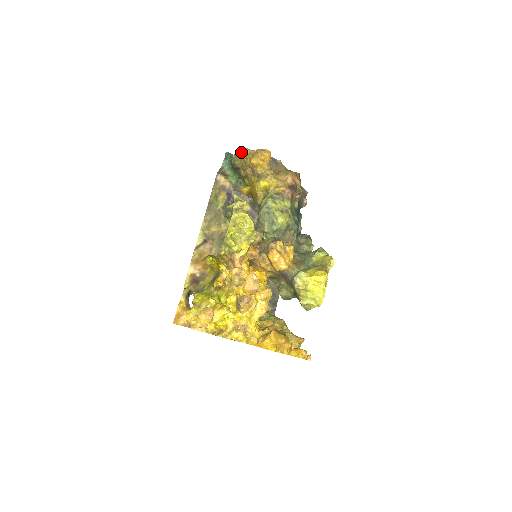
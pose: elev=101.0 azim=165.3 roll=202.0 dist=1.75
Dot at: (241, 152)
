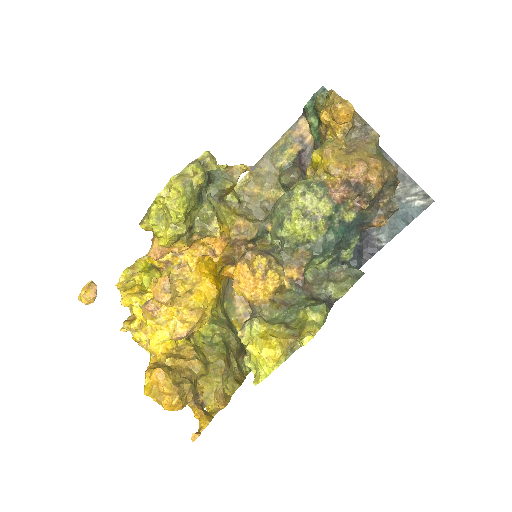
Dot at: (328, 94)
